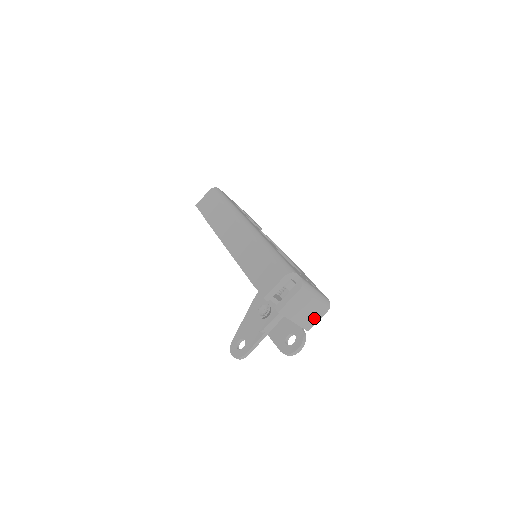
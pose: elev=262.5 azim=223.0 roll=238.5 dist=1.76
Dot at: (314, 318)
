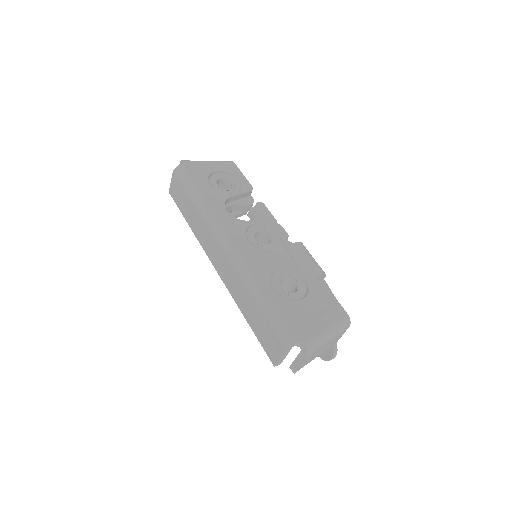
Dot at: (337, 338)
